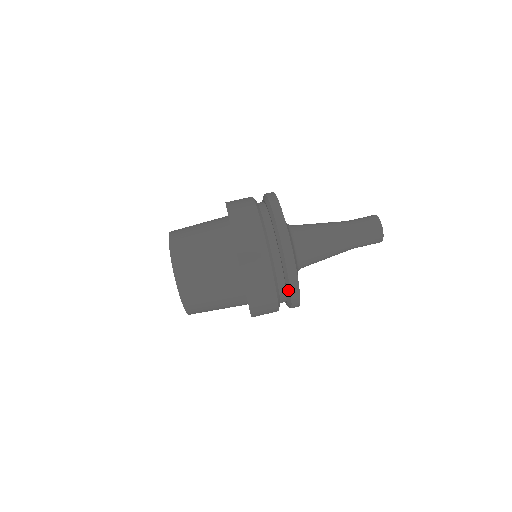
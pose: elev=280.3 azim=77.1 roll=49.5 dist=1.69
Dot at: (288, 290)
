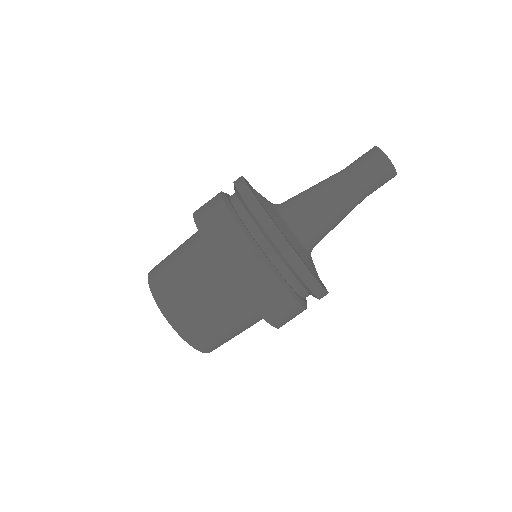
Dot at: (304, 286)
